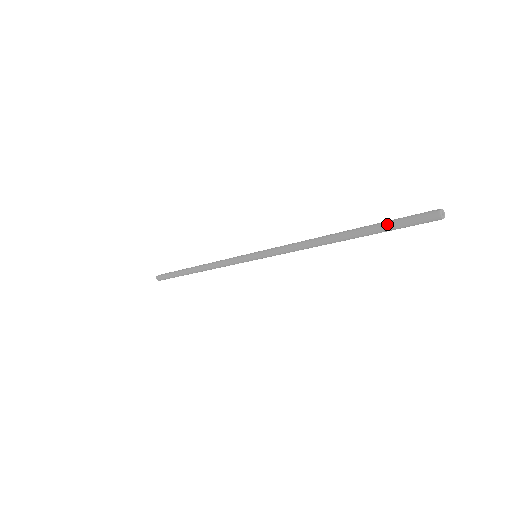
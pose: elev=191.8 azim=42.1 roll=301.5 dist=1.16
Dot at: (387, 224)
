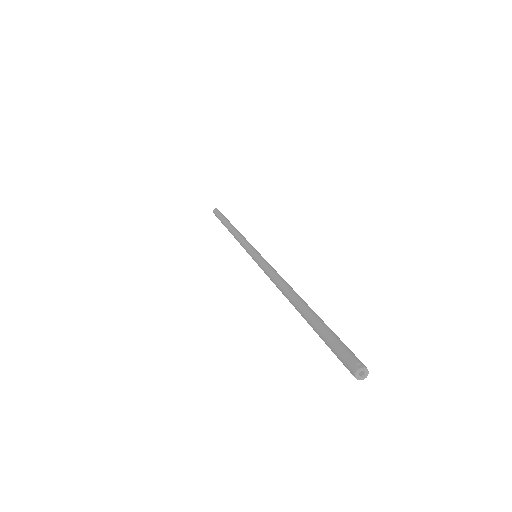
Dot at: (322, 333)
